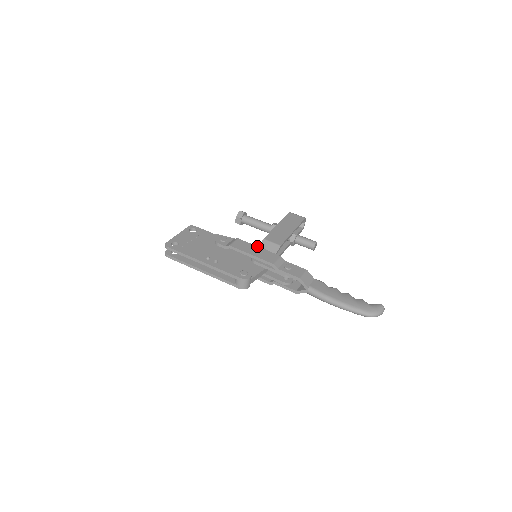
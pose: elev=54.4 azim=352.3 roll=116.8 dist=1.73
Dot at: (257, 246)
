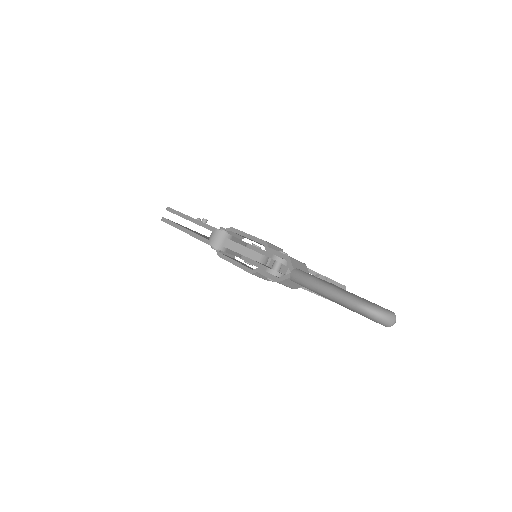
Dot at: occluded
